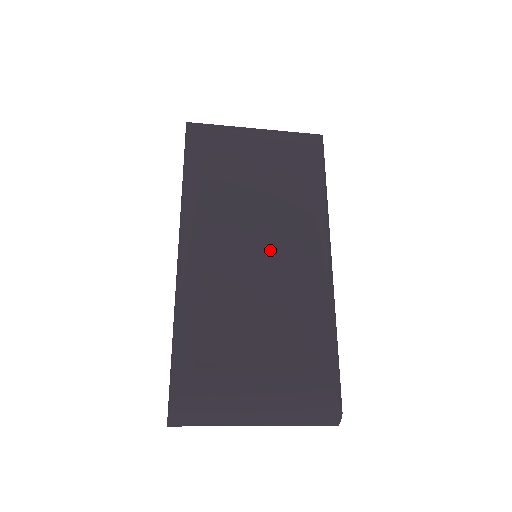
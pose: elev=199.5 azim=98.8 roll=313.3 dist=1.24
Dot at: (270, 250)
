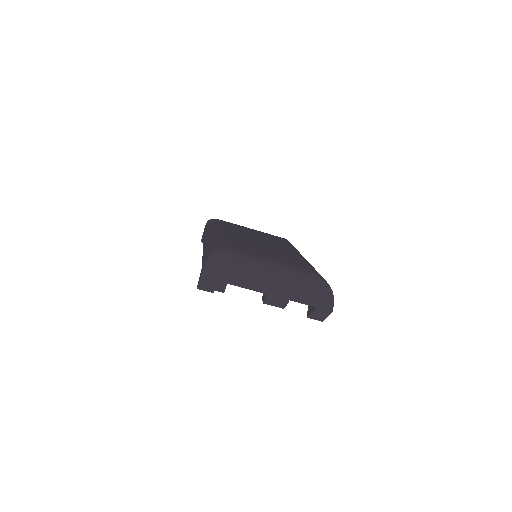
Dot at: (267, 244)
